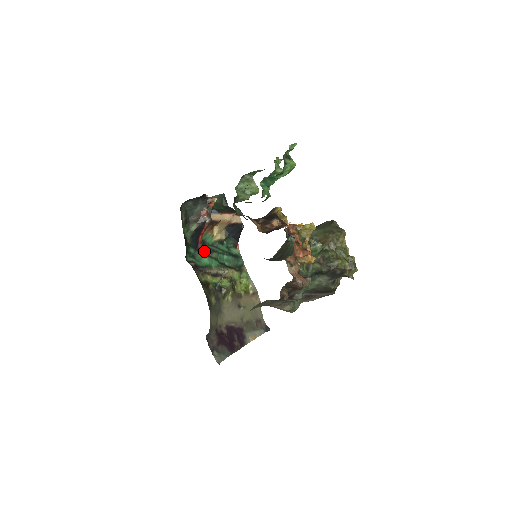
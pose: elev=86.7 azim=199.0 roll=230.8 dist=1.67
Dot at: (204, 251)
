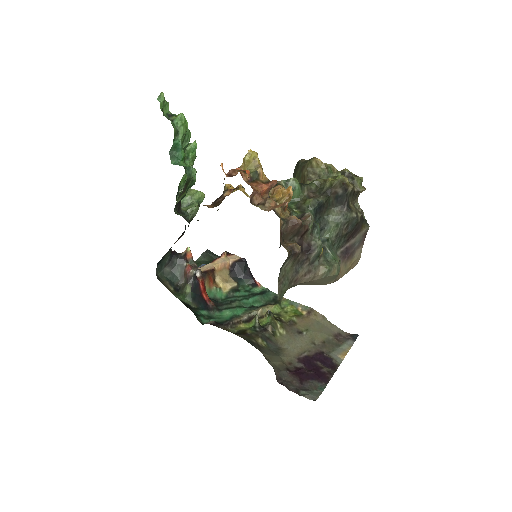
Dot at: (220, 307)
